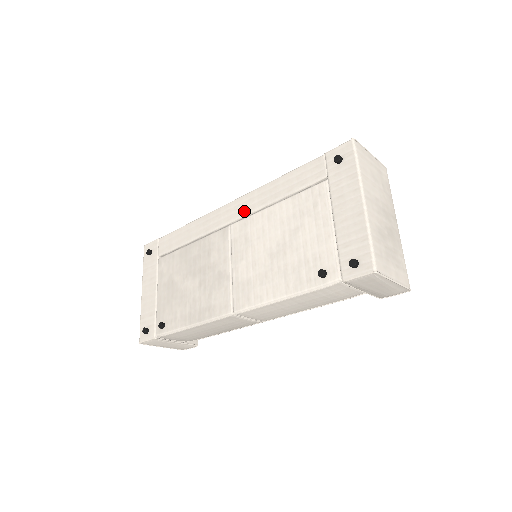
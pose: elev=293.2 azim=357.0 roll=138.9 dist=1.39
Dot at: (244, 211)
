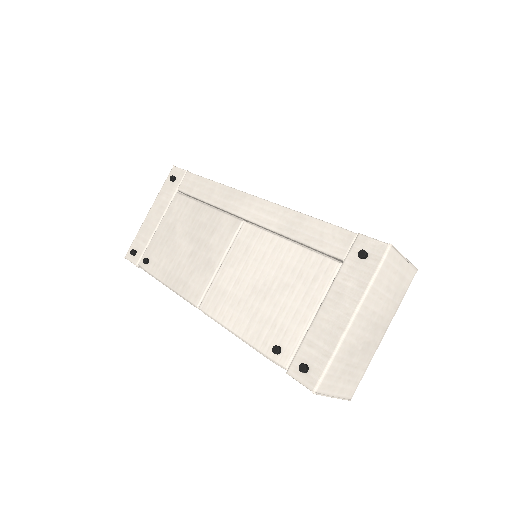
Dot at: (262, 220)
